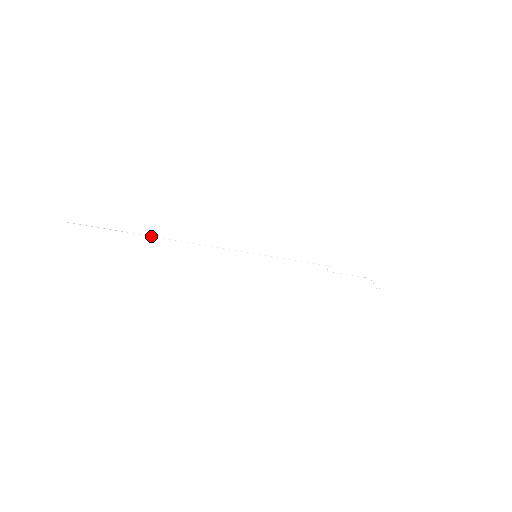
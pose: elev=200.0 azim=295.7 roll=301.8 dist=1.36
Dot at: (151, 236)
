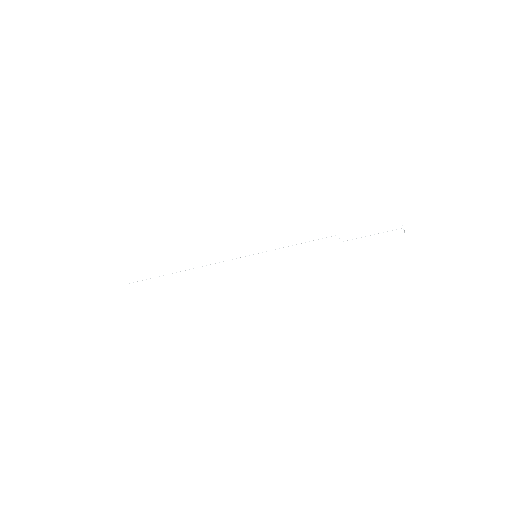
Dot at: occluded
